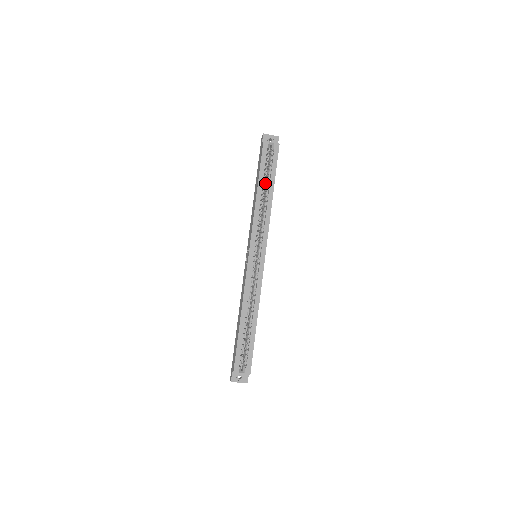
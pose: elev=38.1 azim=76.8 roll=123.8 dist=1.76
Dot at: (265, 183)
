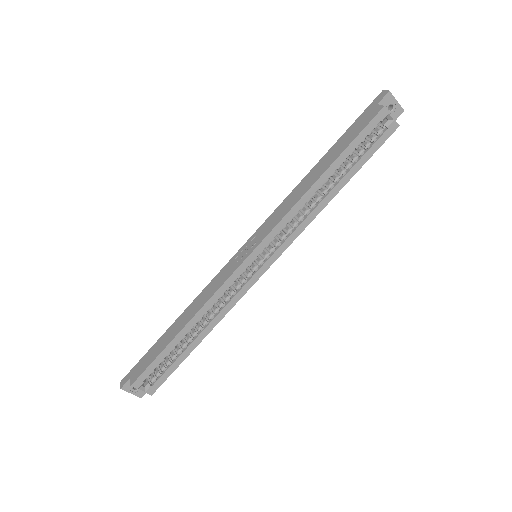
Dot at: occluded
